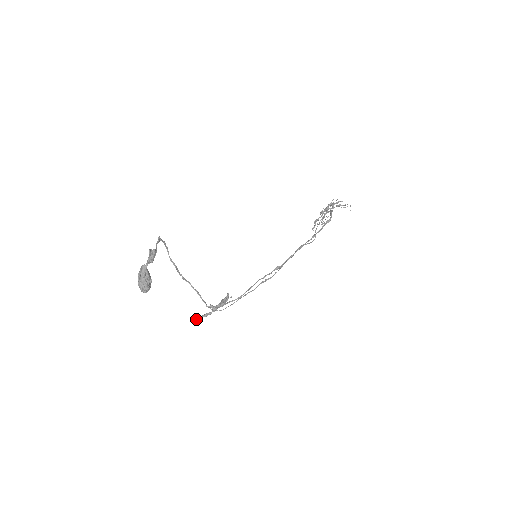
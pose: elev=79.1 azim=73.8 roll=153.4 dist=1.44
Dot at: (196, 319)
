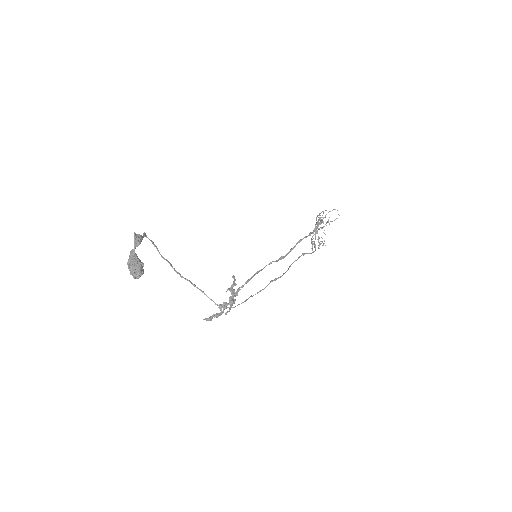
Dot at: (207, 318)
